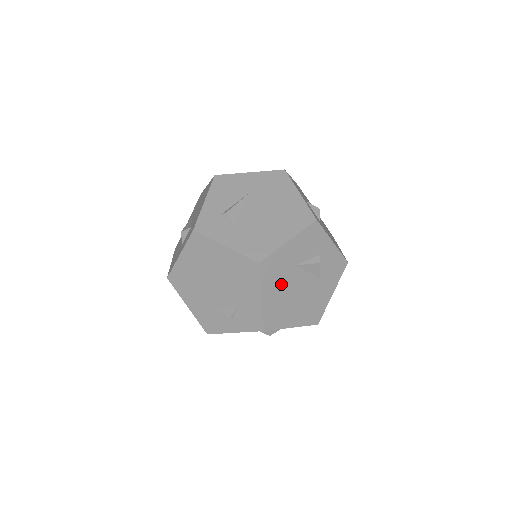
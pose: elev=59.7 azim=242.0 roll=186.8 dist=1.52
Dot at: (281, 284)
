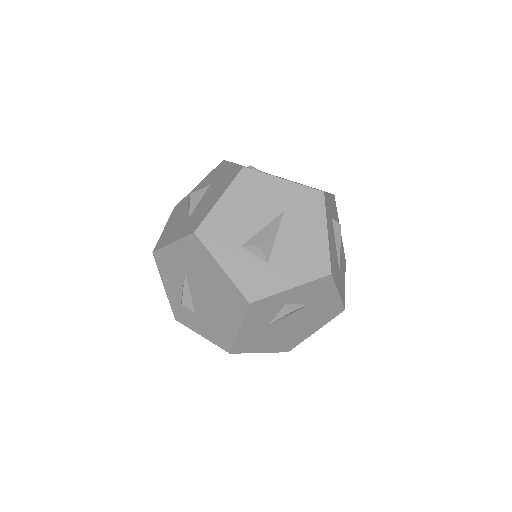
Dot at: (269, 338)
